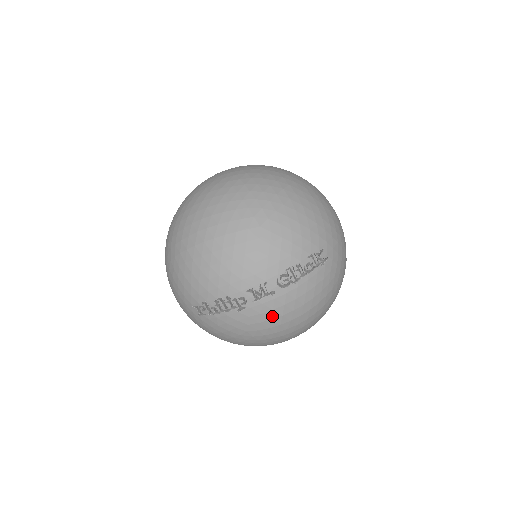
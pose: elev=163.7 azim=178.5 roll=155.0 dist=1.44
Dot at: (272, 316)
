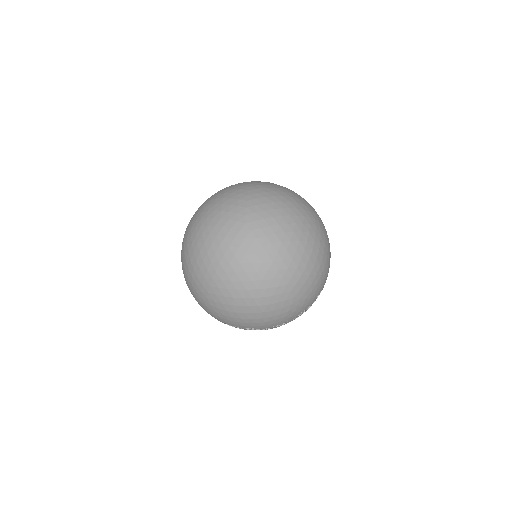
Dot at: occluded
